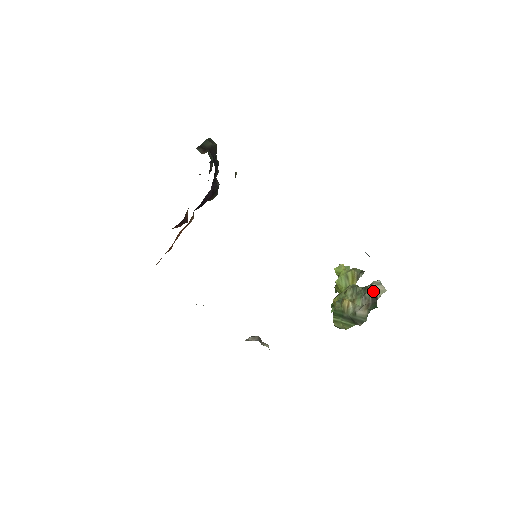
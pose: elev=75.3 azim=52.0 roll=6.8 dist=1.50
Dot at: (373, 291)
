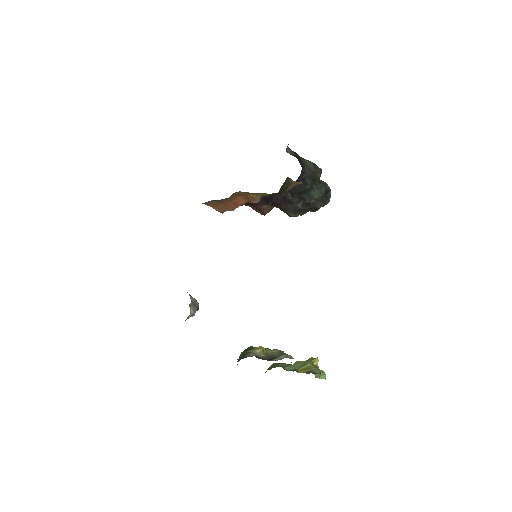
Dot at: (279, 356)
